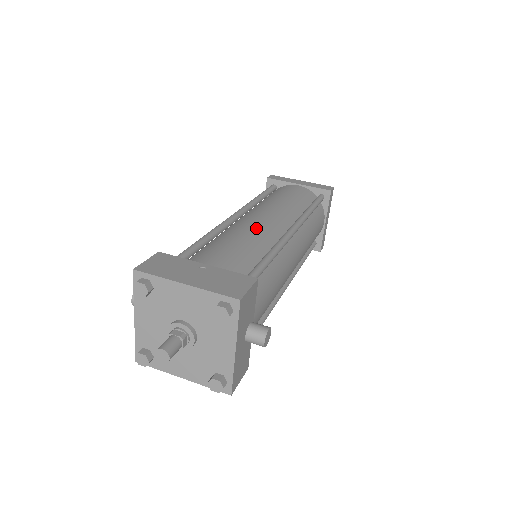
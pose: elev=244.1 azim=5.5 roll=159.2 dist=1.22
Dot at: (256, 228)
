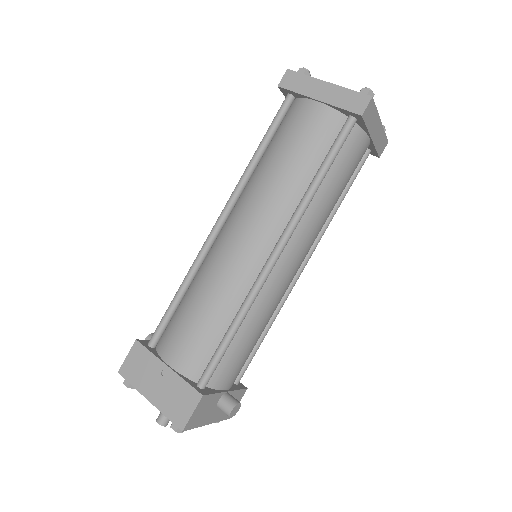
Dot at: (227, 273)
